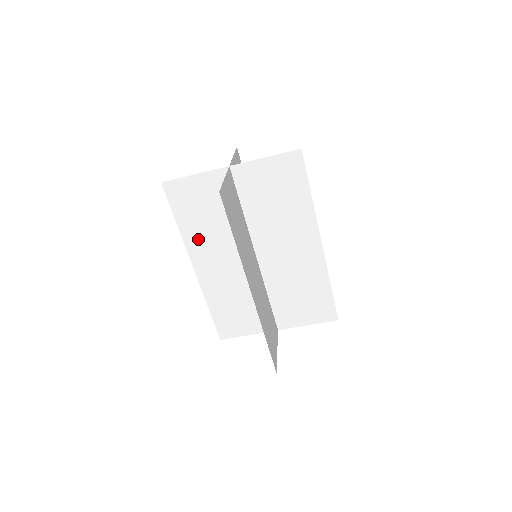
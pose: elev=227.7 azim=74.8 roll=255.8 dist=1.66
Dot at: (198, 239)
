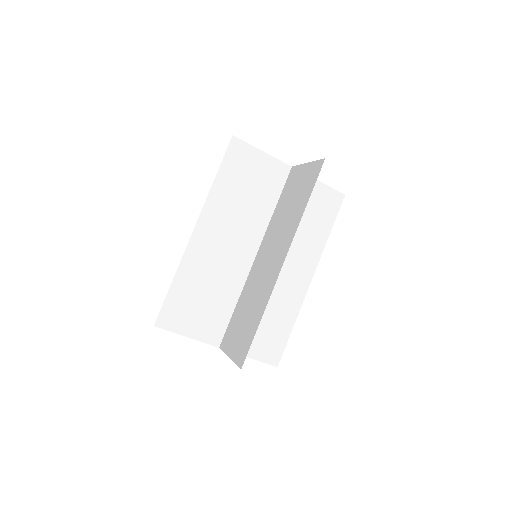
Dot at: (221, 205)
